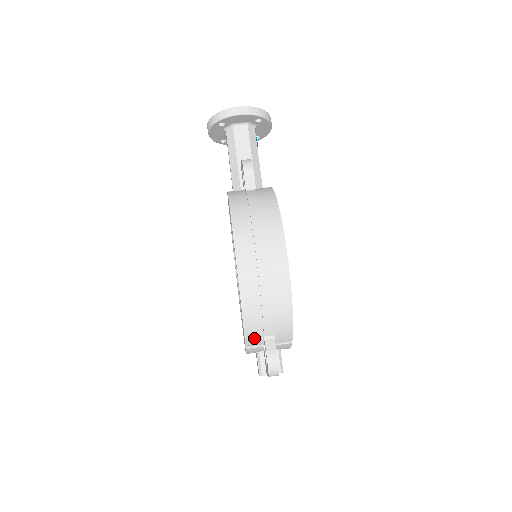
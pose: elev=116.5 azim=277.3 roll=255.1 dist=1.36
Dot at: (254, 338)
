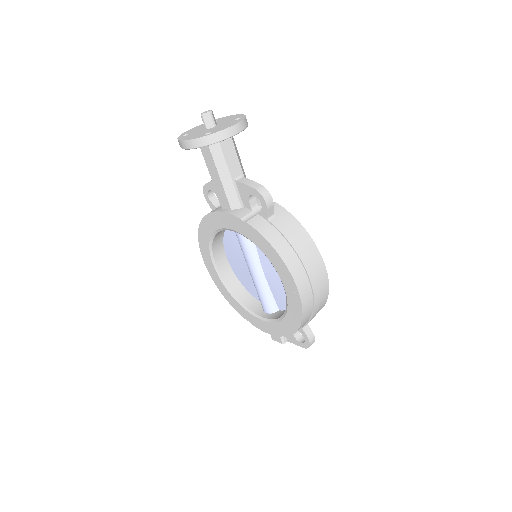
Dot at: occluded
